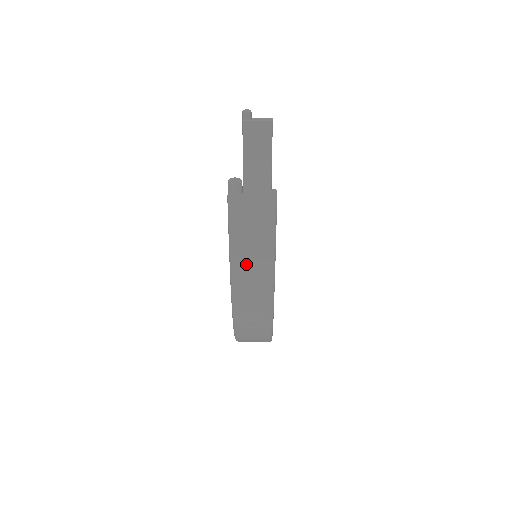
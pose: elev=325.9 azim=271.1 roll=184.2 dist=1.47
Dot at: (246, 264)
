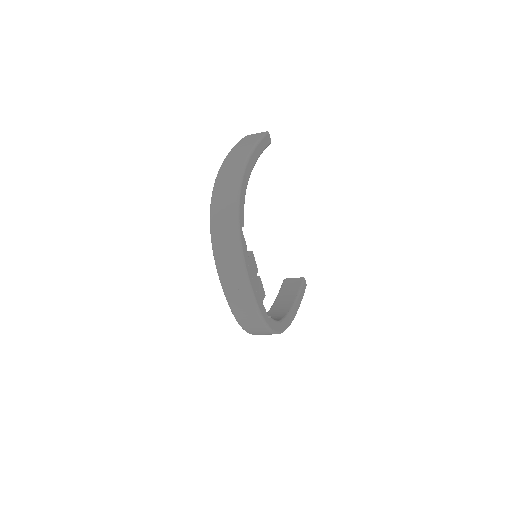
Dot at: (241, 146)
